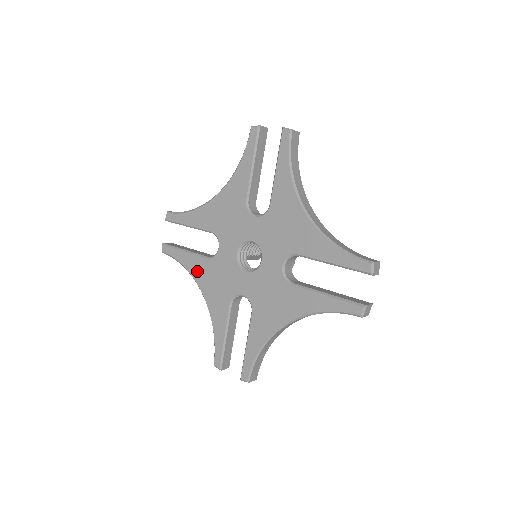
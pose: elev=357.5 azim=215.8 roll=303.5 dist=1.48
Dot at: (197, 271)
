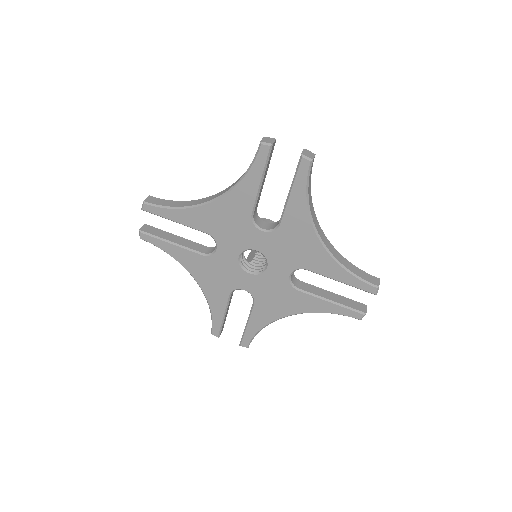
Dot at: (190, 264)
